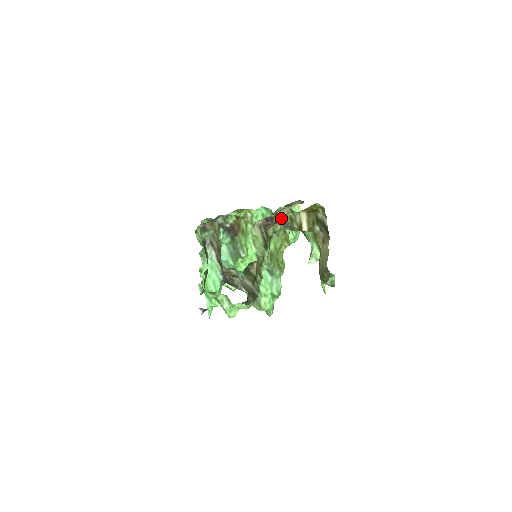
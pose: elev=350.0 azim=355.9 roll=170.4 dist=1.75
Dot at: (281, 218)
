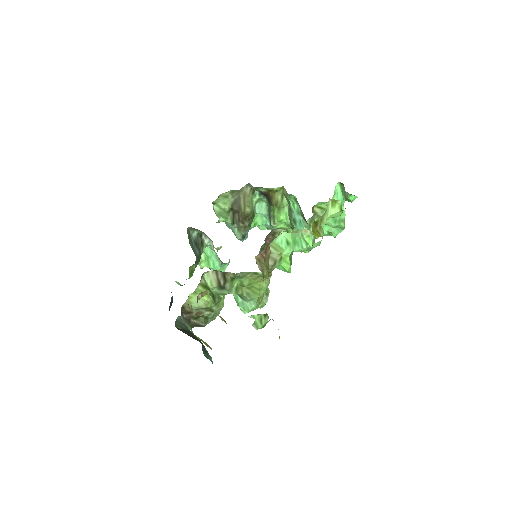
Dot at: occluded
